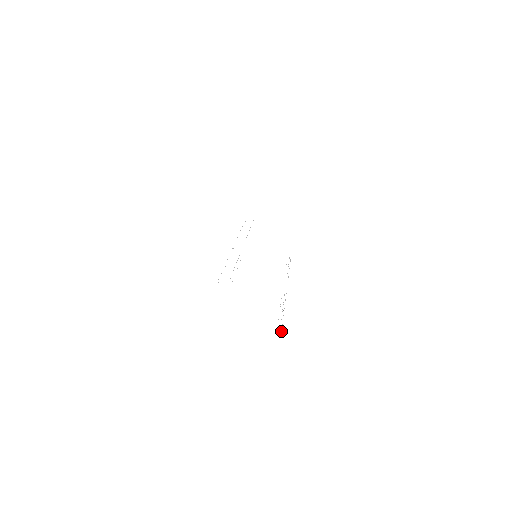
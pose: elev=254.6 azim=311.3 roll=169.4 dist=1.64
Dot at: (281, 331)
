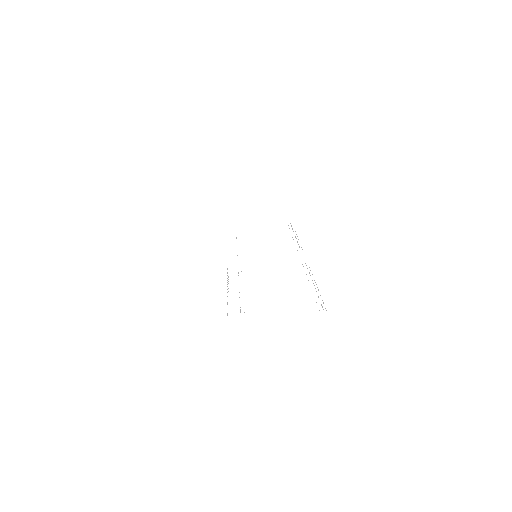
Dot at: occluded
